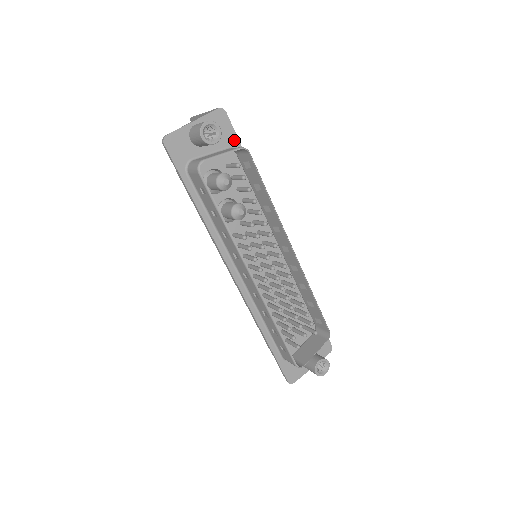
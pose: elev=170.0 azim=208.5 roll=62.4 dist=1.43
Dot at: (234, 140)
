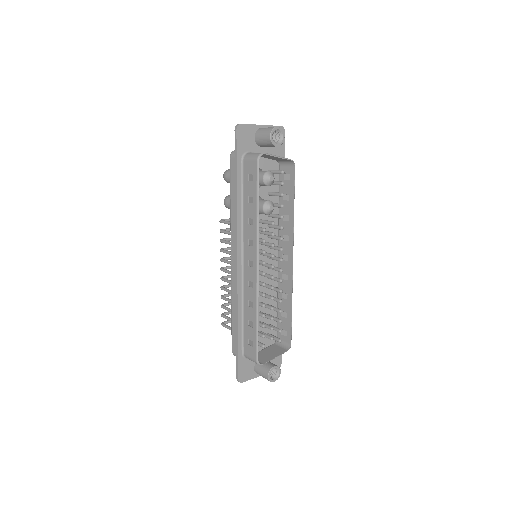
Dot at: (282, 155)
